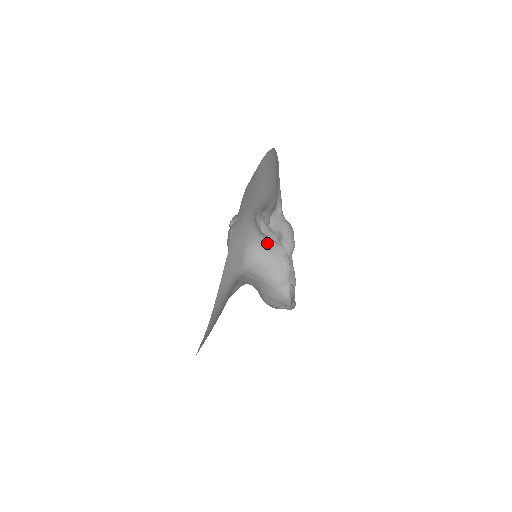
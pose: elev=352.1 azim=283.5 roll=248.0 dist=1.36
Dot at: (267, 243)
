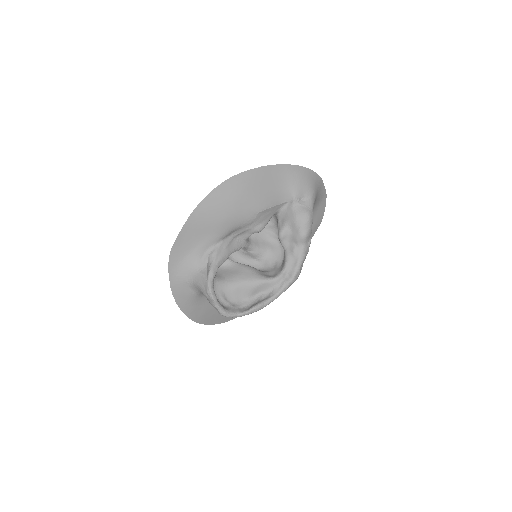
Dot at: (200, 280)
